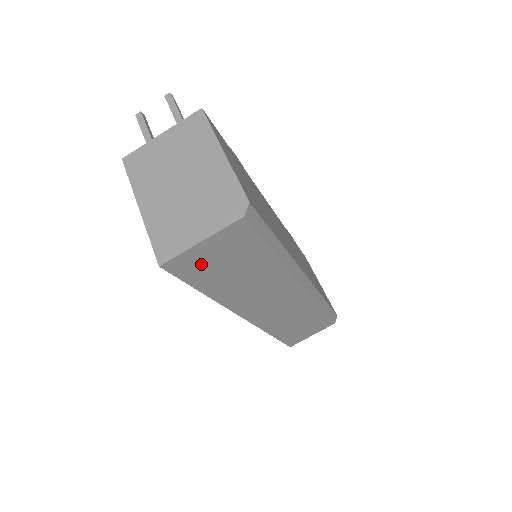
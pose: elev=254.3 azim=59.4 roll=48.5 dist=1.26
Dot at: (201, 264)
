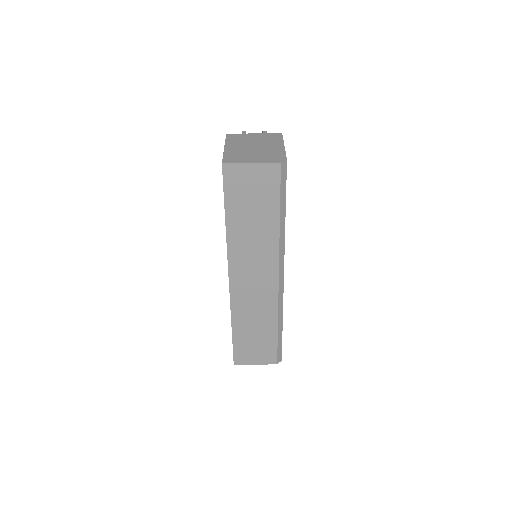
Dot at: (240, 184)
